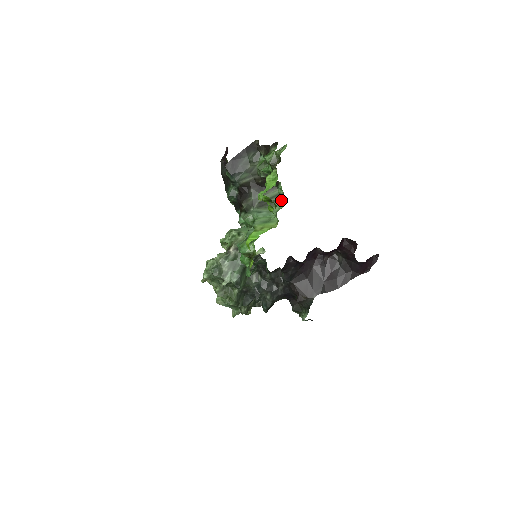
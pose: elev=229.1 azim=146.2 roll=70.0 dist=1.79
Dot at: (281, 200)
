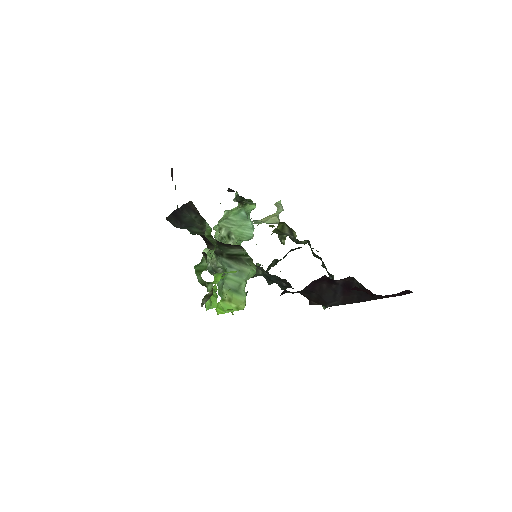
Dot at: (252, 263)
